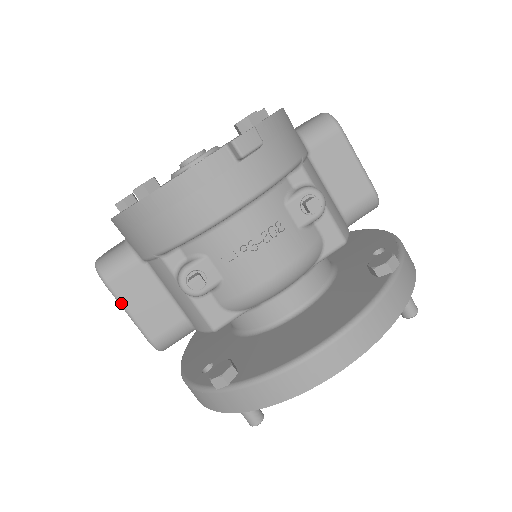
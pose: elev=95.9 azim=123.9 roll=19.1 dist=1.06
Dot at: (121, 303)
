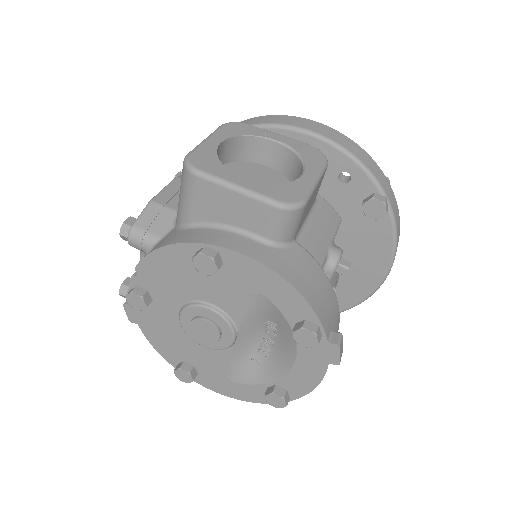
Dot at: occluded
